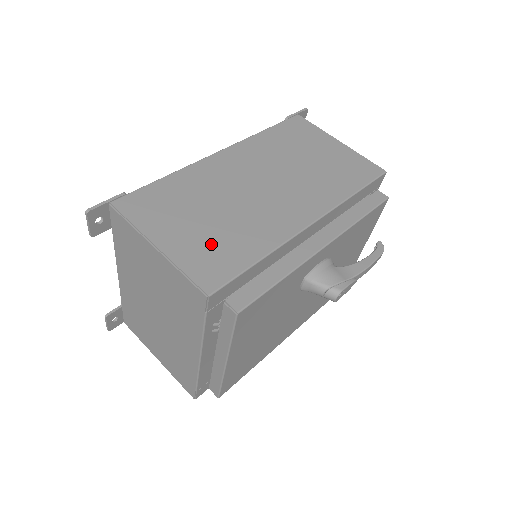
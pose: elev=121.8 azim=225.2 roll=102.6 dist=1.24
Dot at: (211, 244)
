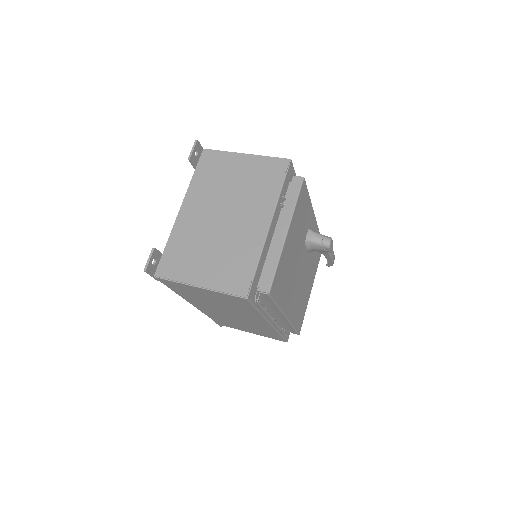
Dot at: occluded
